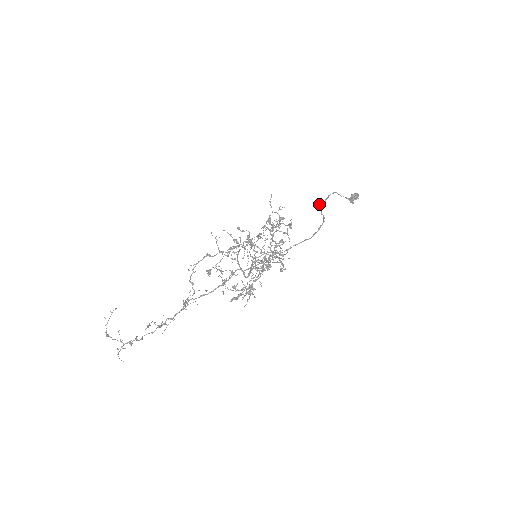
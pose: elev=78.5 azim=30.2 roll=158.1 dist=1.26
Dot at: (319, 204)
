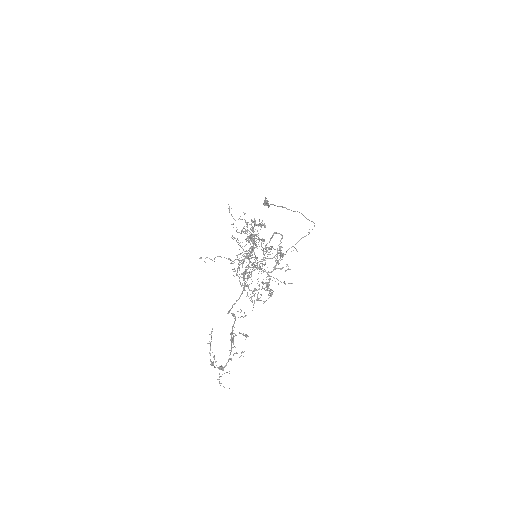
Dot at: (273, 204)
